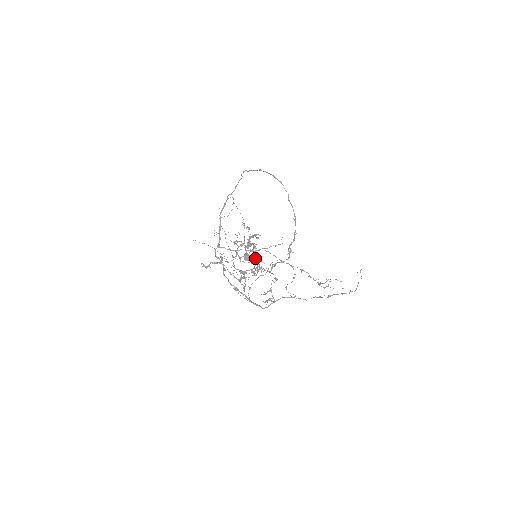
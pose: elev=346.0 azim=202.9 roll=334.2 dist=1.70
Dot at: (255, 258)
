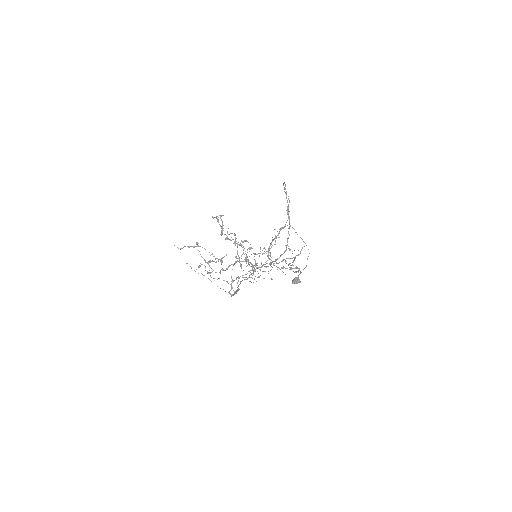
Dot at: occluded
